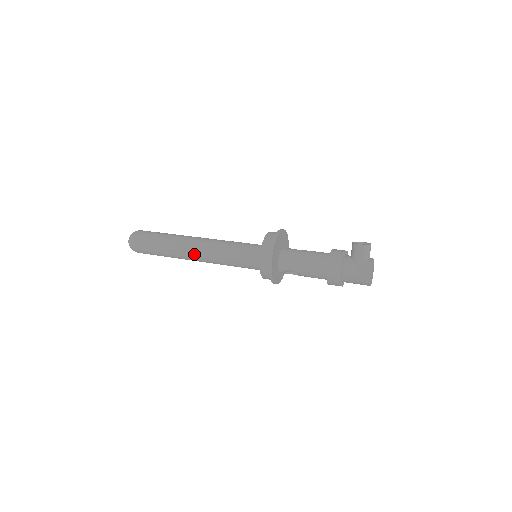
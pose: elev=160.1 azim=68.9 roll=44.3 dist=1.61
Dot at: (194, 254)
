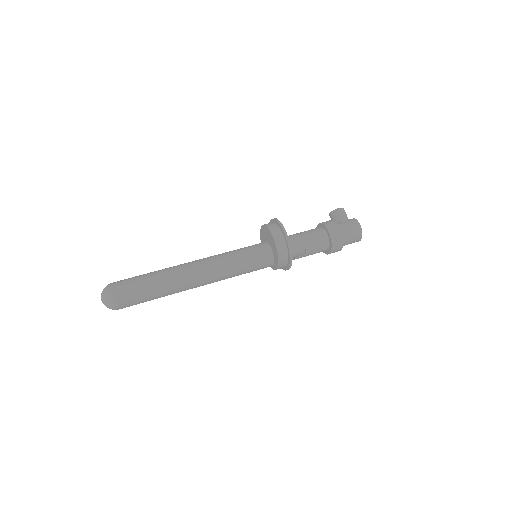
Dot at: (196, 273)
